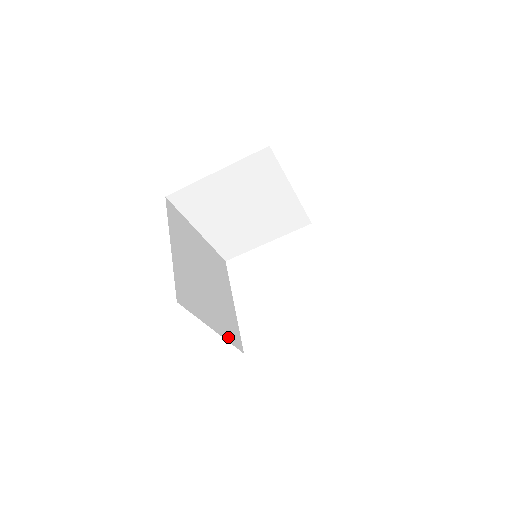
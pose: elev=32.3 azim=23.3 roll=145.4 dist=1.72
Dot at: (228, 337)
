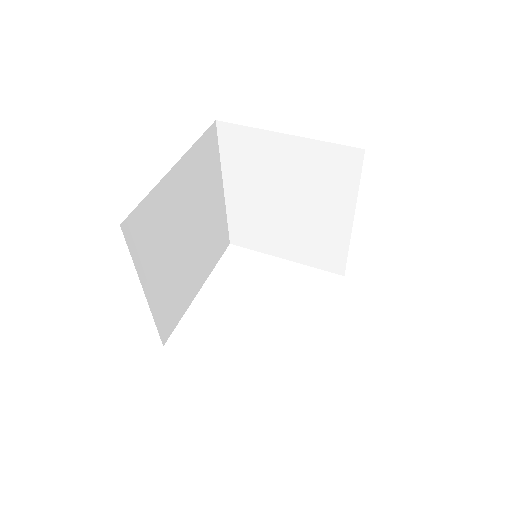
Dot at: (158, 315)
